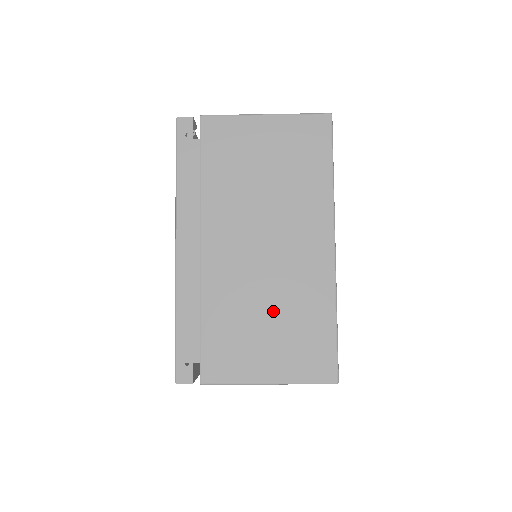
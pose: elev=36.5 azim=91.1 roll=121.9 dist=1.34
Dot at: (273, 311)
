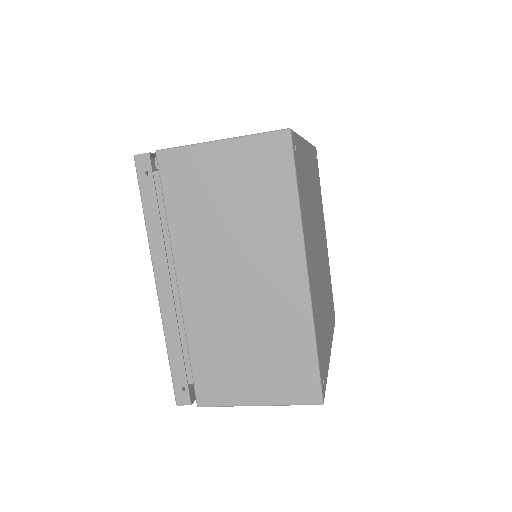
Dot at: (253, 341)
